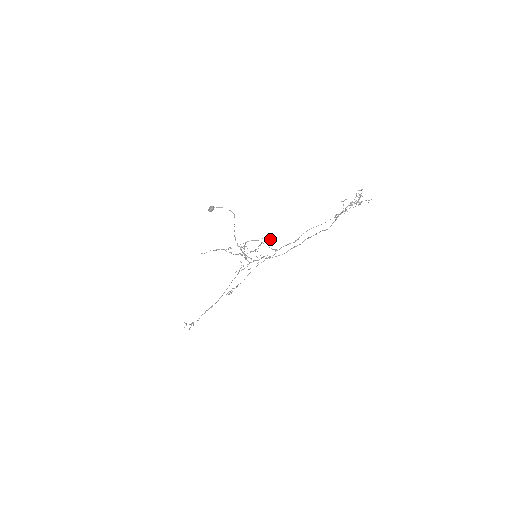
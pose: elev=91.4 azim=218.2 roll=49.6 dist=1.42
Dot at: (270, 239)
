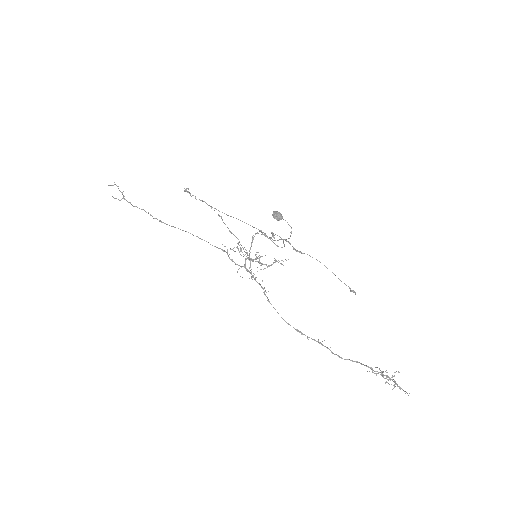
Dot at: occluded
